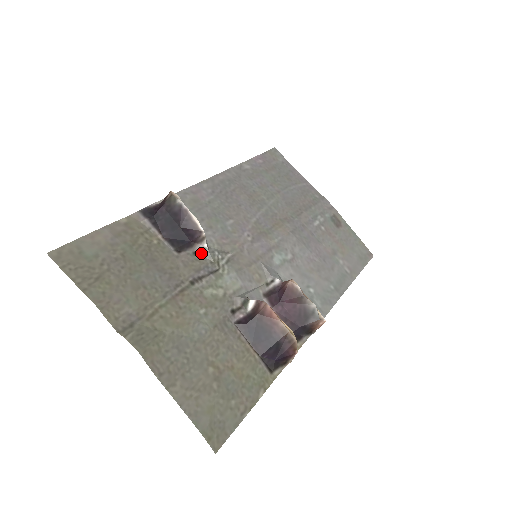
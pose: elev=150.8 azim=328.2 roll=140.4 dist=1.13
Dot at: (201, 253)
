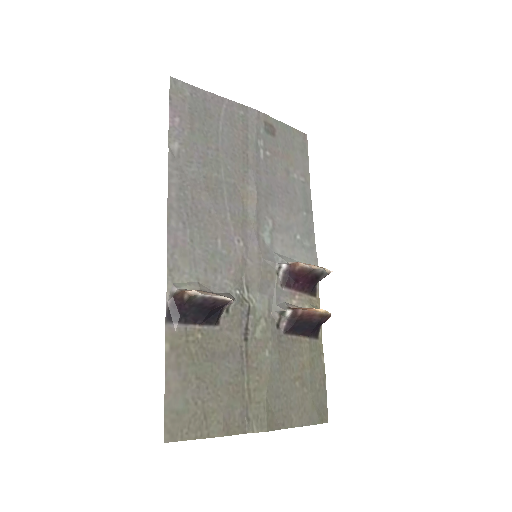
Dot at: (231, 306)
